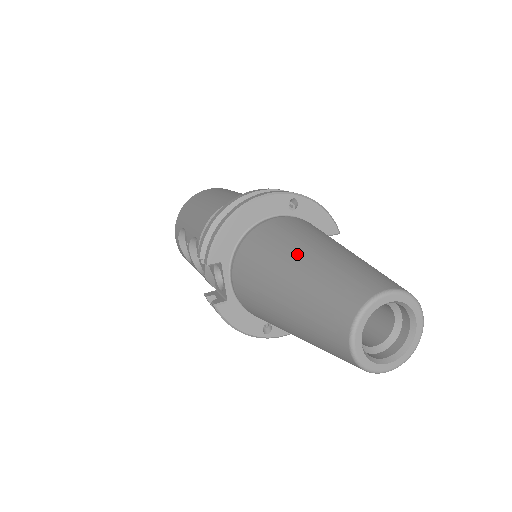
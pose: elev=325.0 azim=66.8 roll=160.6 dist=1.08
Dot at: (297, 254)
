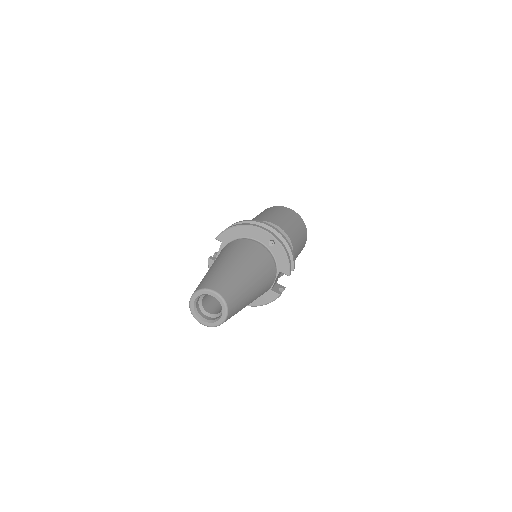
Dot at: (228, 259)
